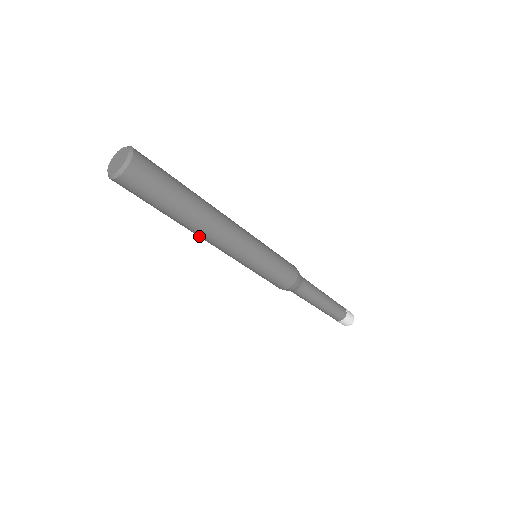
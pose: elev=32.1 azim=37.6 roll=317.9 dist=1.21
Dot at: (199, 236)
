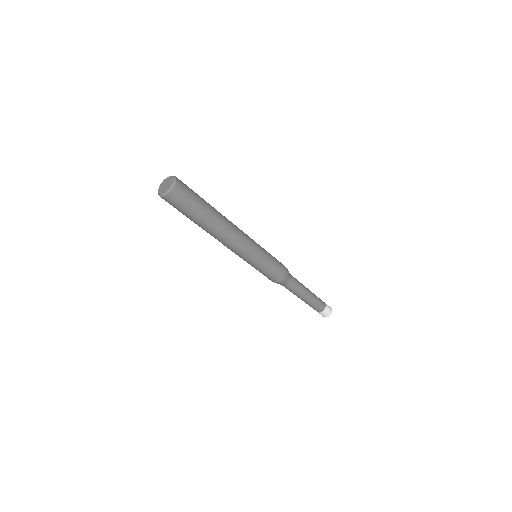
Dot at: (217, 239)
